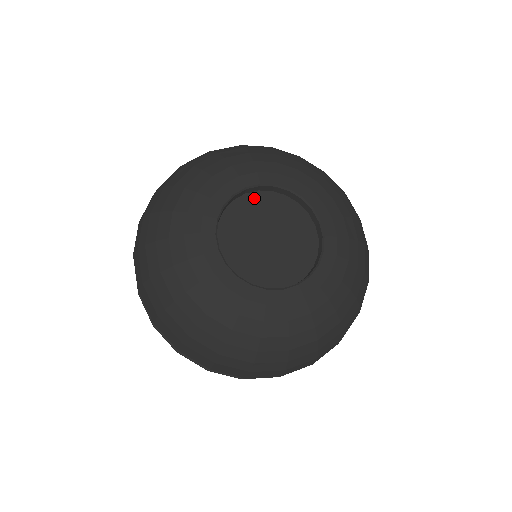
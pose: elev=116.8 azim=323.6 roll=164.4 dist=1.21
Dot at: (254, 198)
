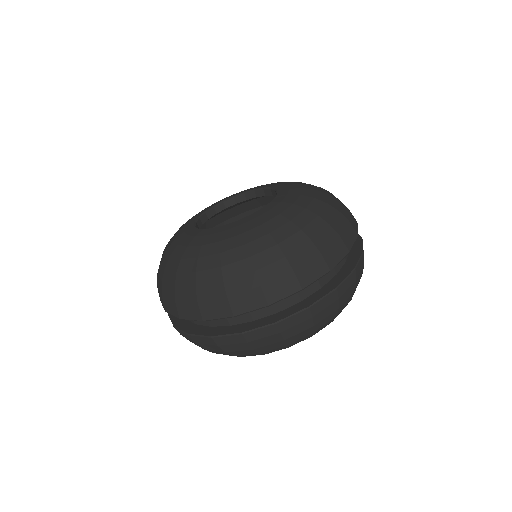
Dot at: occluded
